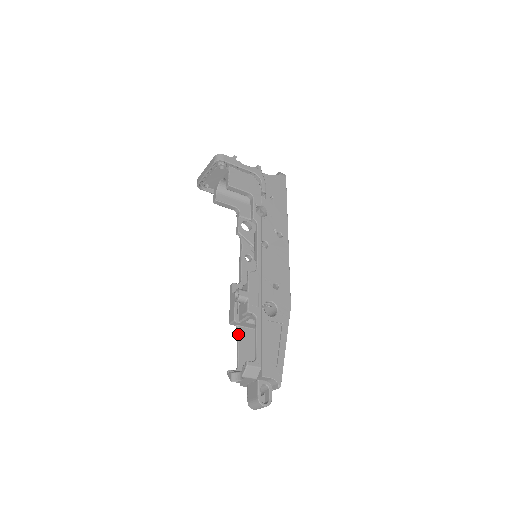
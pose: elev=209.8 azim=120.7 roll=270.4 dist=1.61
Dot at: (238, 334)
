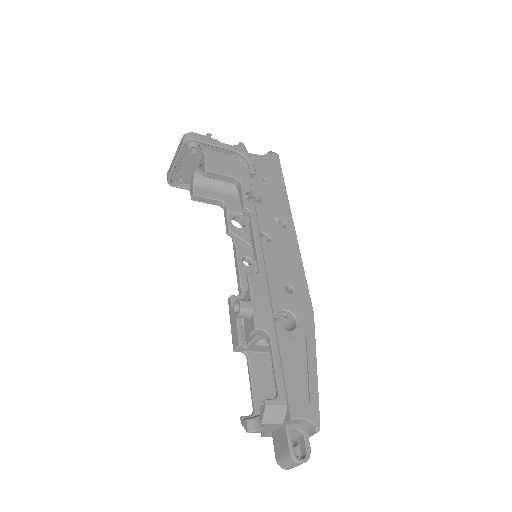
Dot at: (248, 363)
